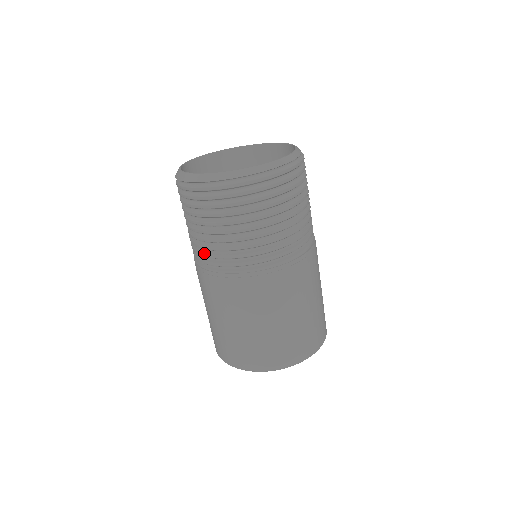
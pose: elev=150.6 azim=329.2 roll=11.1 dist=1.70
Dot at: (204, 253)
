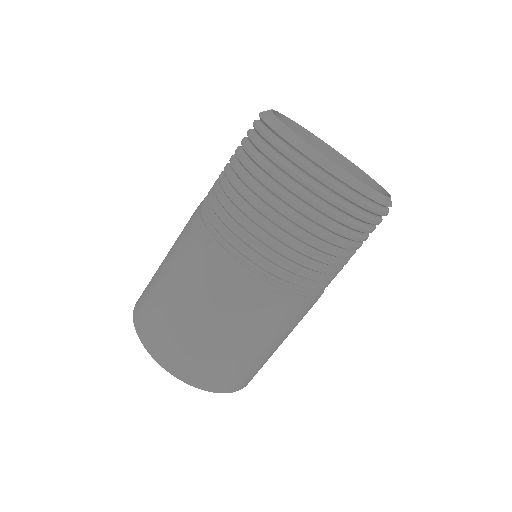
Dot at: (279, 260)
